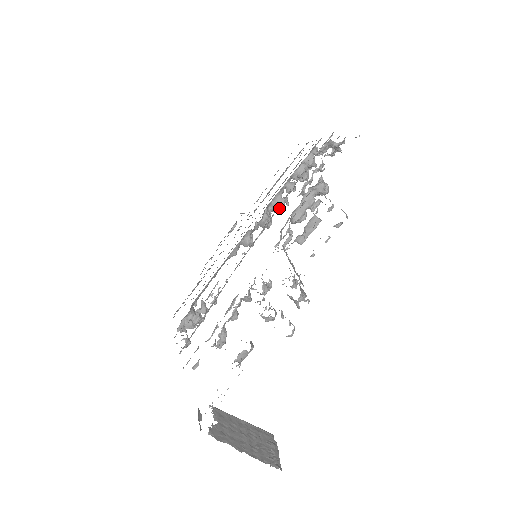
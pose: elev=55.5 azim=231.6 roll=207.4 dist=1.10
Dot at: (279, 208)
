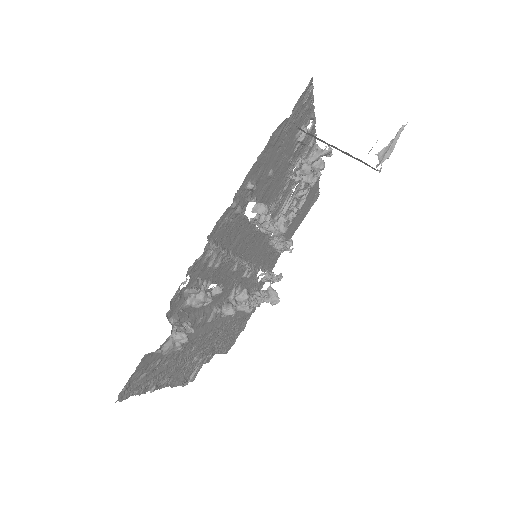
Dot at: (250, 300)
